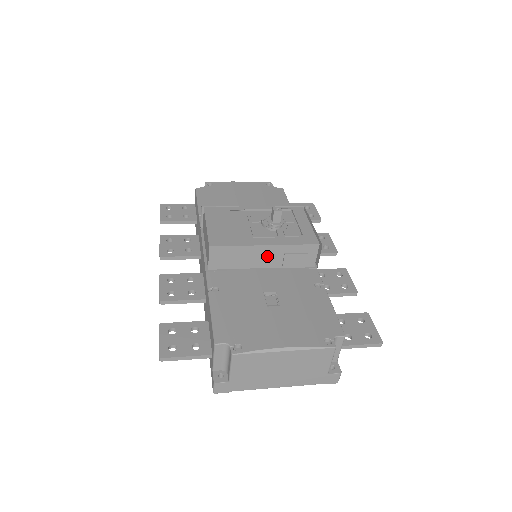
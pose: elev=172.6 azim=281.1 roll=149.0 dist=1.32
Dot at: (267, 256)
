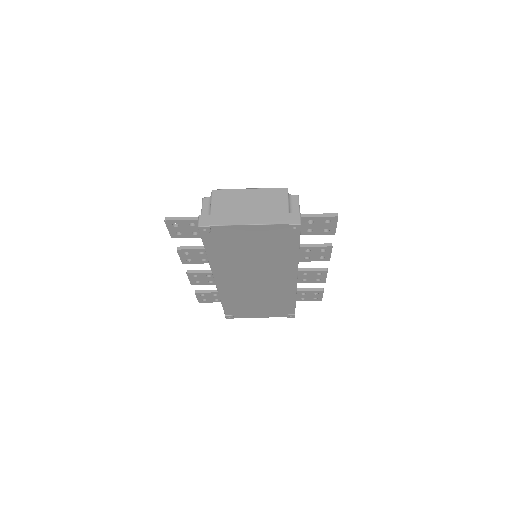
Dot at: occluded
